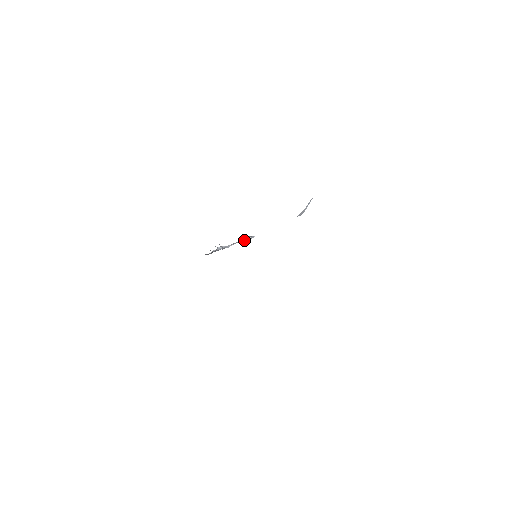
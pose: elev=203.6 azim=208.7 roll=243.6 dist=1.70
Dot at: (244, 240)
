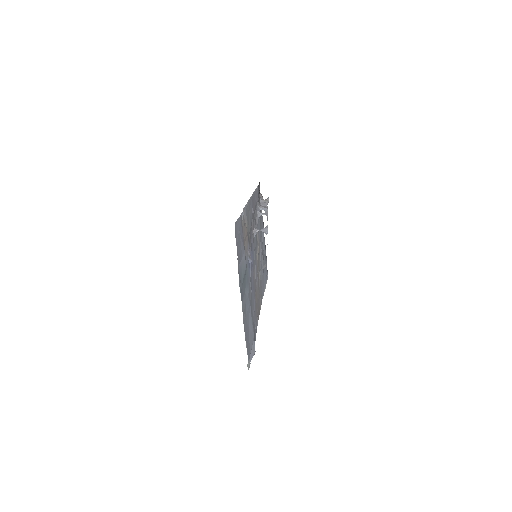
Dot at: (267, 226)
